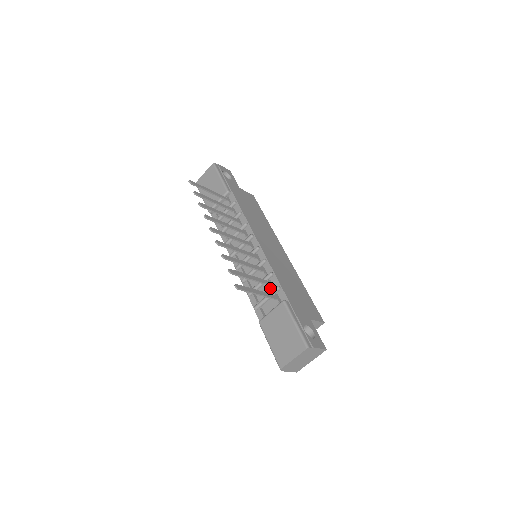
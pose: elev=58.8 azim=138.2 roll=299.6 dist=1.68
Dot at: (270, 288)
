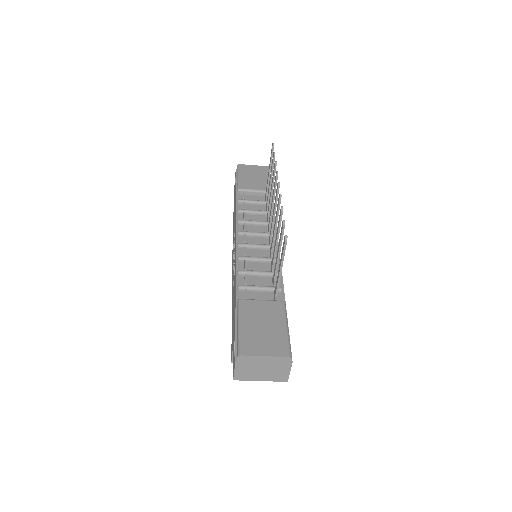
Dot at: (269, 284)
